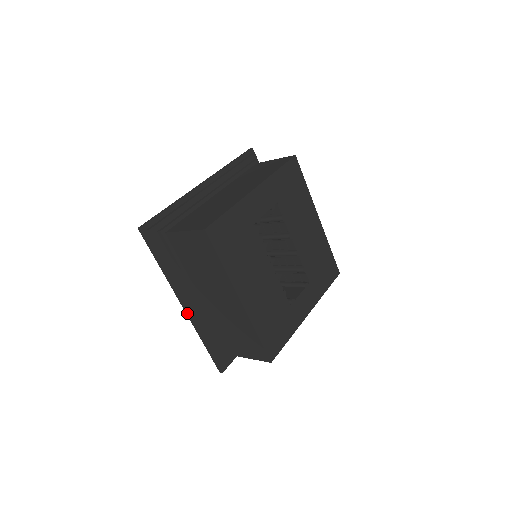
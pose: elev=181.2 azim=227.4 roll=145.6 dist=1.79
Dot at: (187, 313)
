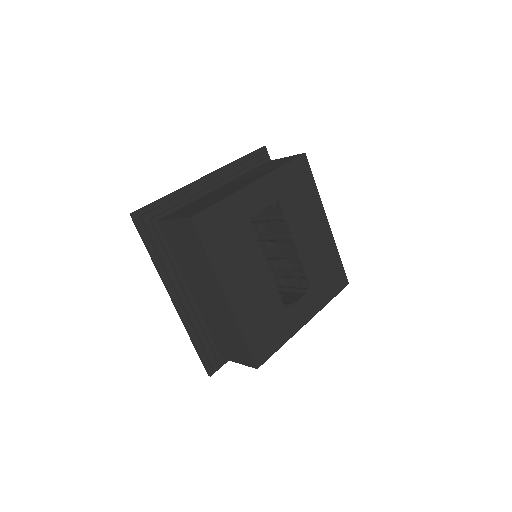
Dot at: (176, 308)
